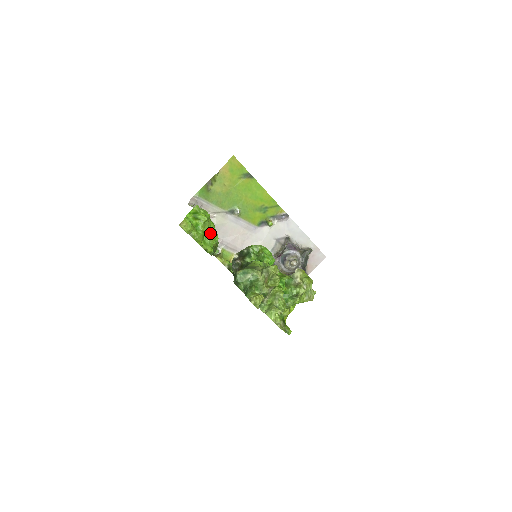
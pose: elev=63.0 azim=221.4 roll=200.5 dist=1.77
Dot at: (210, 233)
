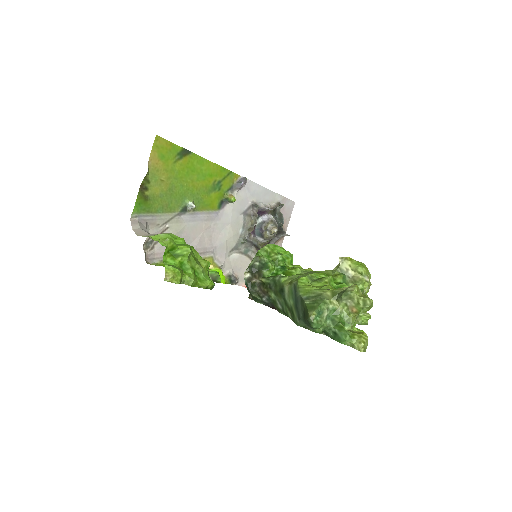
Dot at: (198, 263)
